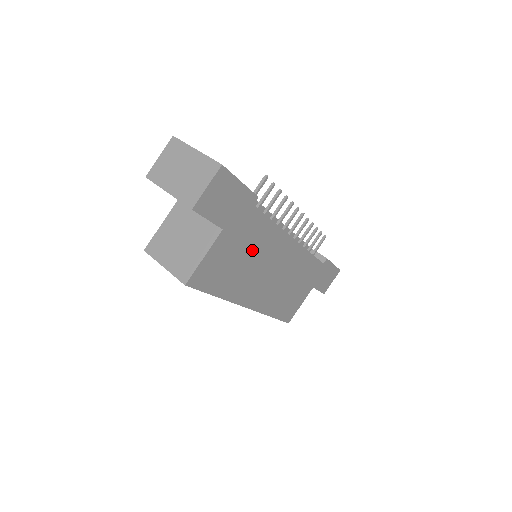
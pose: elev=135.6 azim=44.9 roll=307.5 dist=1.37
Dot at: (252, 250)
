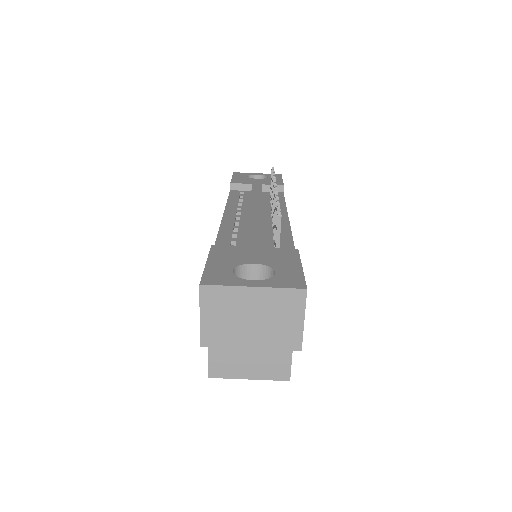
Dot at: occluded
